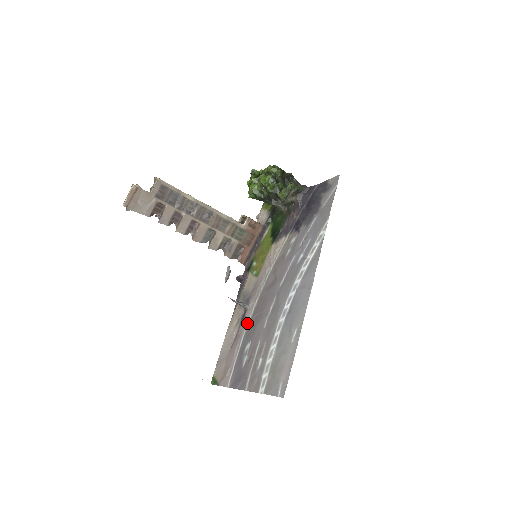
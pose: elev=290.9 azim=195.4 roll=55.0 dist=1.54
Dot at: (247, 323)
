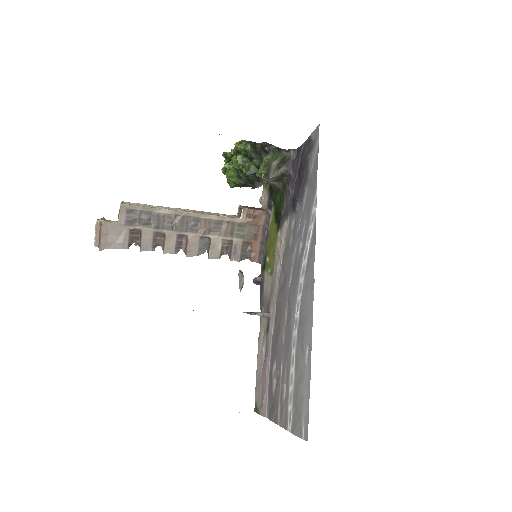
Dot at: (271, 336)
